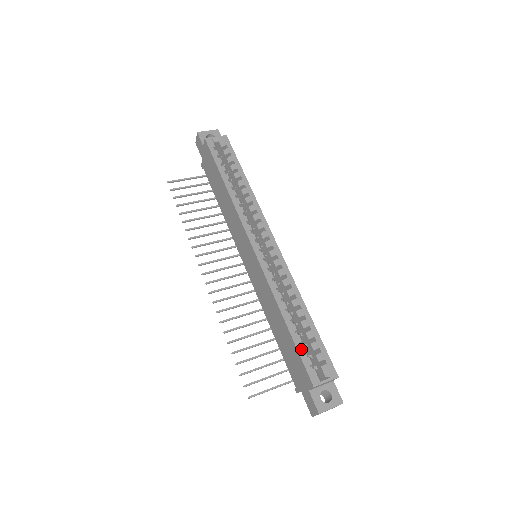
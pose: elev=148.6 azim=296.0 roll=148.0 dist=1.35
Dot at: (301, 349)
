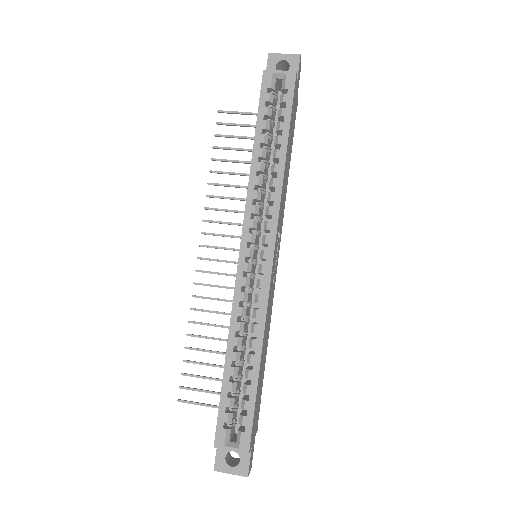
Dot at: (225, 400)
